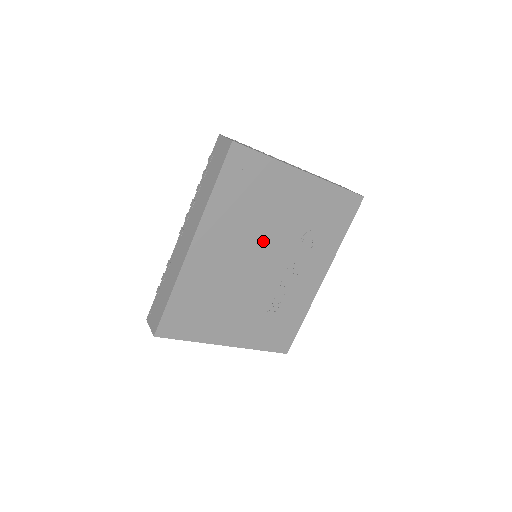
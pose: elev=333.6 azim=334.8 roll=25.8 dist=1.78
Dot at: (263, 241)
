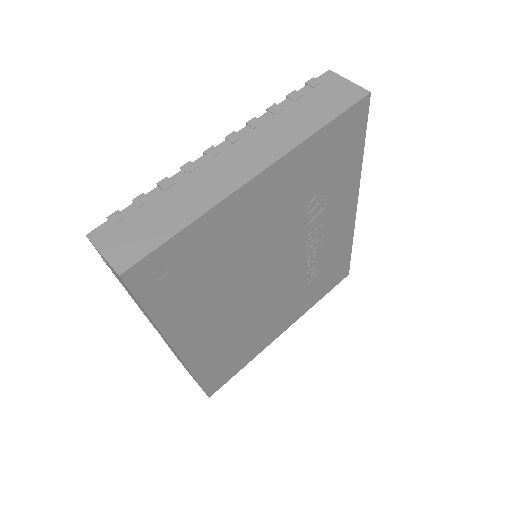
Dot at: (257, 269)
